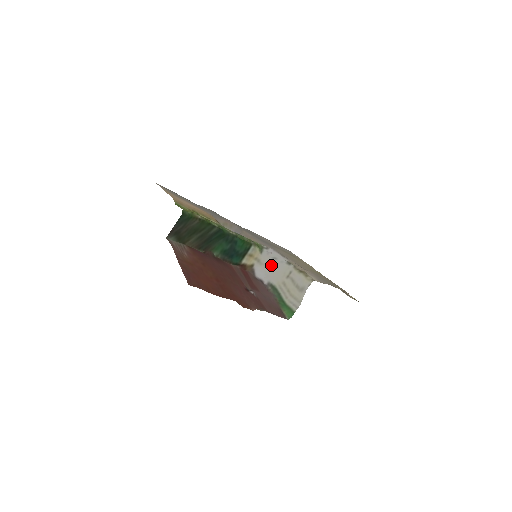
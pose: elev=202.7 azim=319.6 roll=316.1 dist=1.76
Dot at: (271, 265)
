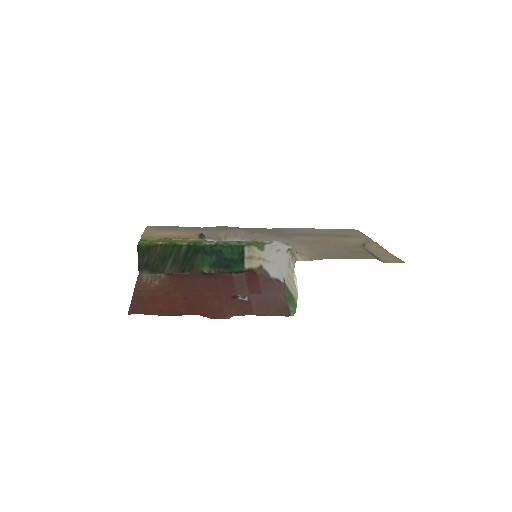
Dot at: (277, 259)
